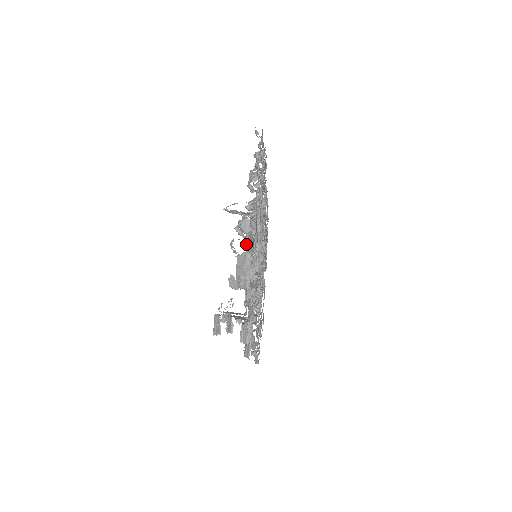
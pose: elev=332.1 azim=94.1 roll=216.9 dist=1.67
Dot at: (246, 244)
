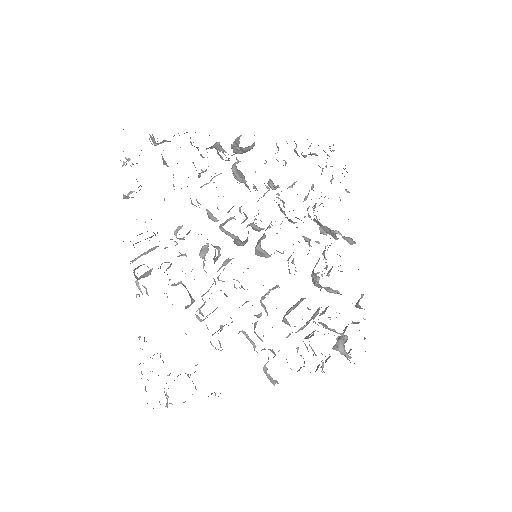
Dot at: occluded
